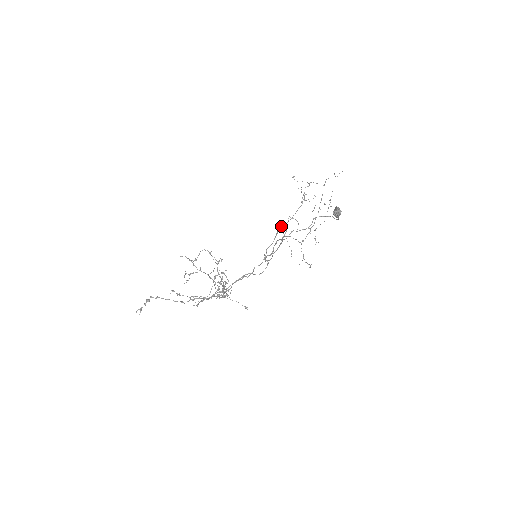
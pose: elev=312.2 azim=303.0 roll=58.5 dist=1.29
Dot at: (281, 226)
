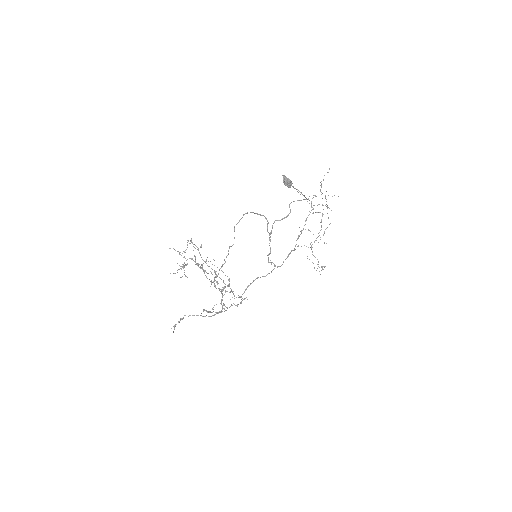
Dot at: occluded
